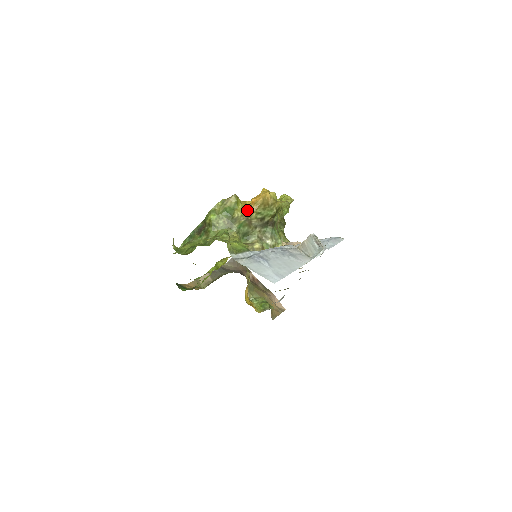
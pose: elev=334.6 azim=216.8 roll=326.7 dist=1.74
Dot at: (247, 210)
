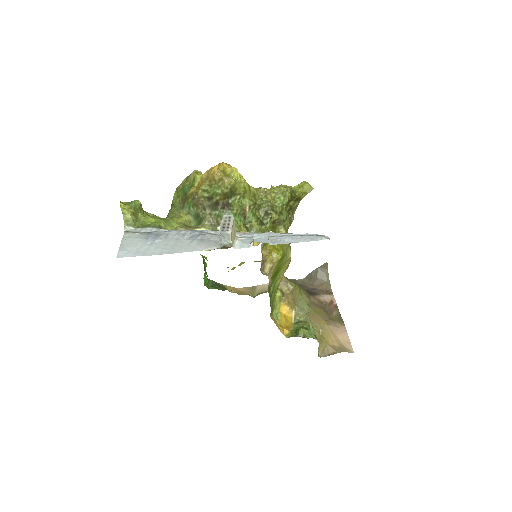
Dot at: (196, 187)
